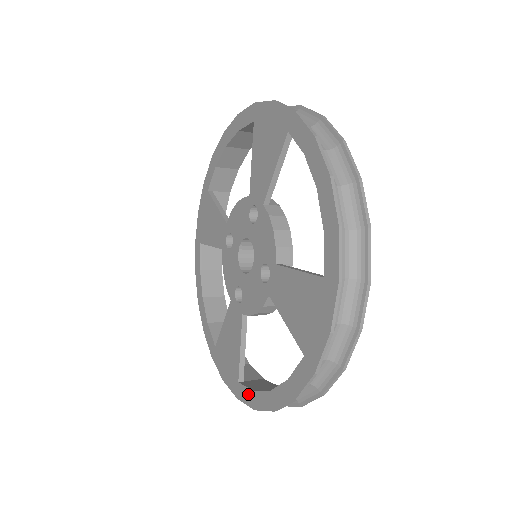
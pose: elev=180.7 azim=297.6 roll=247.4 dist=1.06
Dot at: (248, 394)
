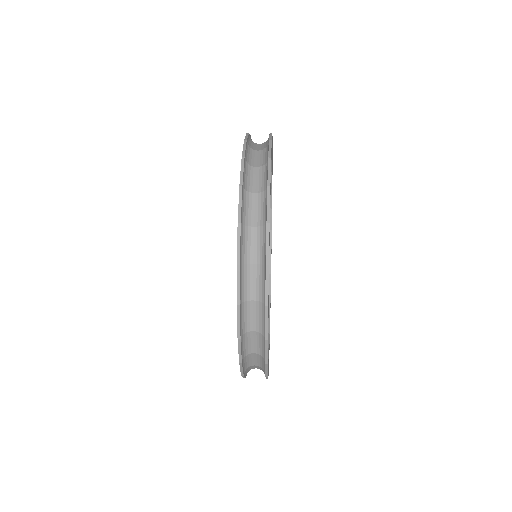
Dot at: occluded
